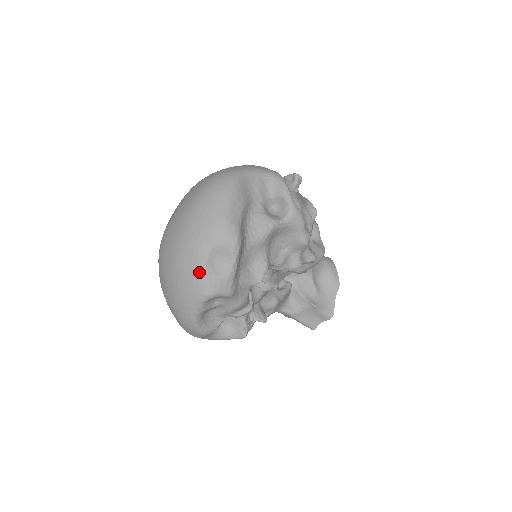
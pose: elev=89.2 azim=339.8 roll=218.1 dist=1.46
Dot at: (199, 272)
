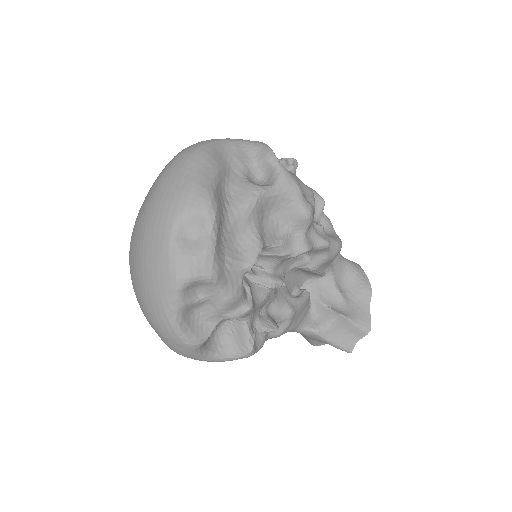
Dot at: (168, 250)
